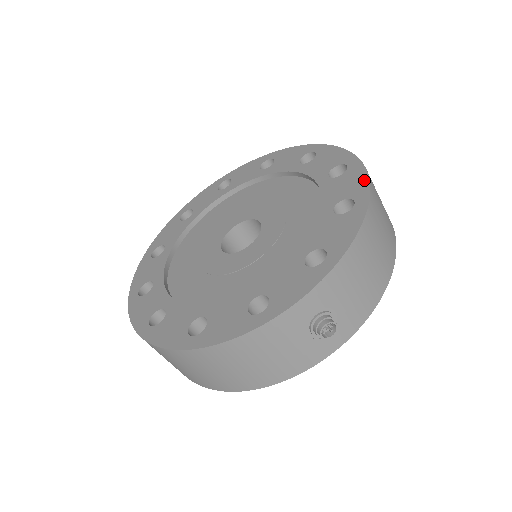
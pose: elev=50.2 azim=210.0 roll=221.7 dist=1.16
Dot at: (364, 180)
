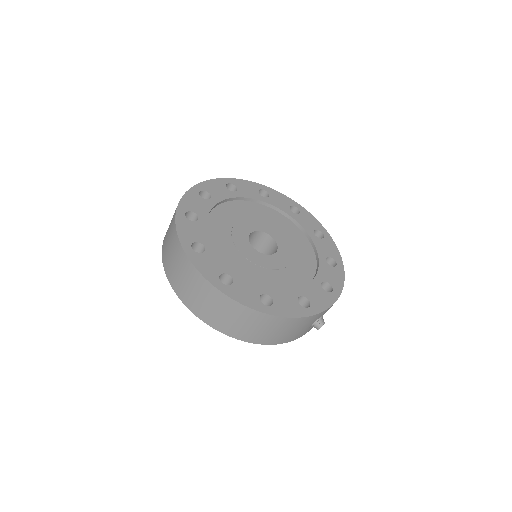
Dot at: (337, 251)
